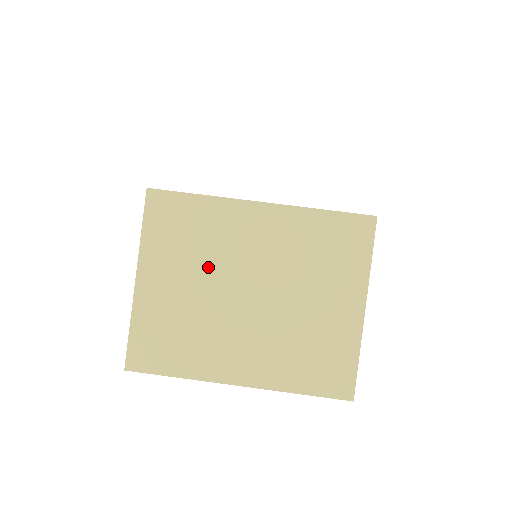
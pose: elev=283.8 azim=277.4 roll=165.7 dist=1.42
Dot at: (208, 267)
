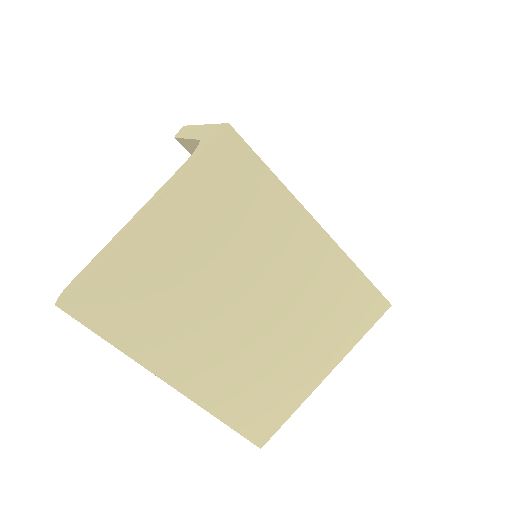
Dot at: (228, 253)
